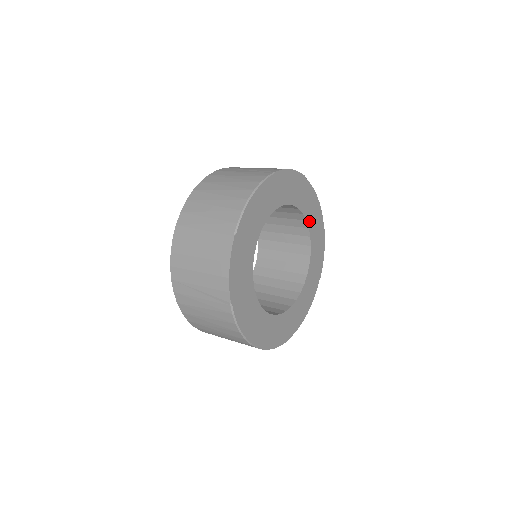
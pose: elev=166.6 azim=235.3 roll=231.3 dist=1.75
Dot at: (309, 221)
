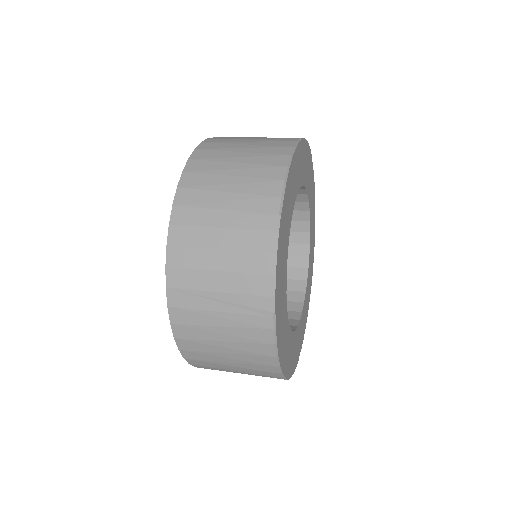
Dot at: (310, 213)
